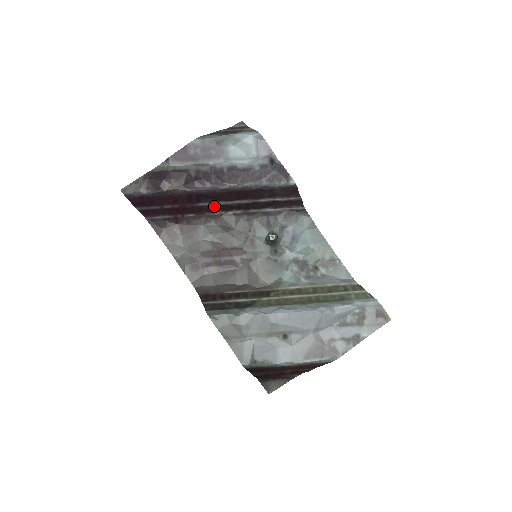
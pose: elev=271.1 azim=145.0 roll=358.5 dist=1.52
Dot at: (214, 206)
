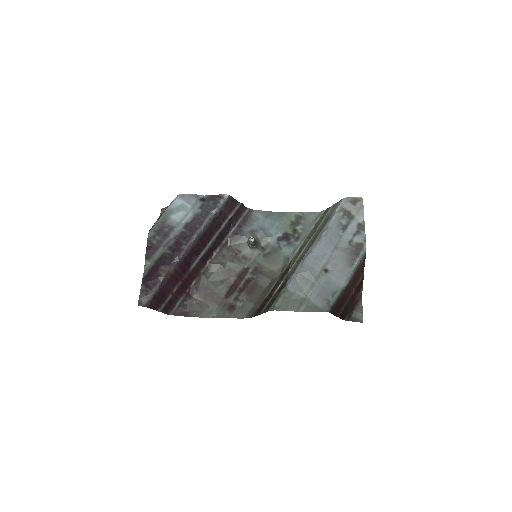
Dot at: (201, 260)
